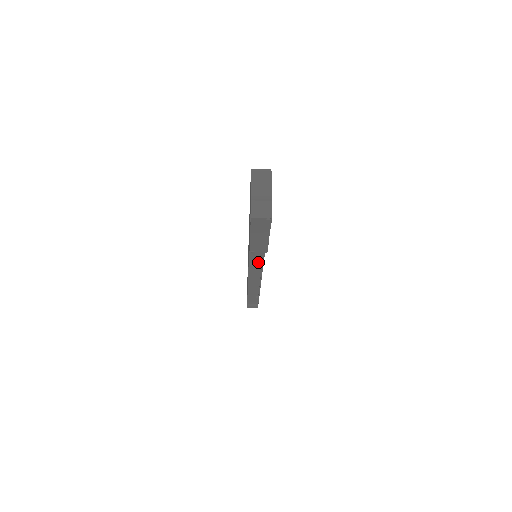
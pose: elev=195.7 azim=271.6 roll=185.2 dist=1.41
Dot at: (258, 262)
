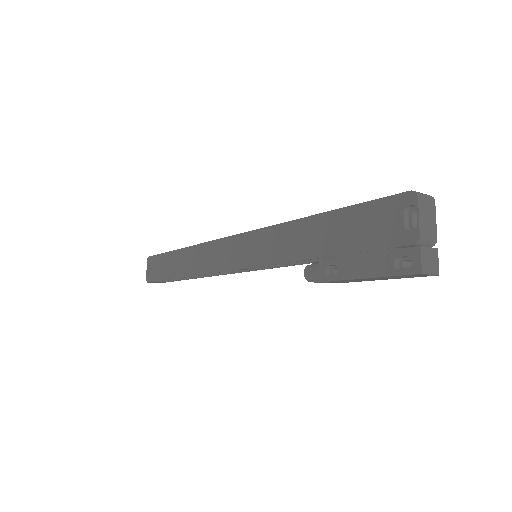
Dot at: occluded
